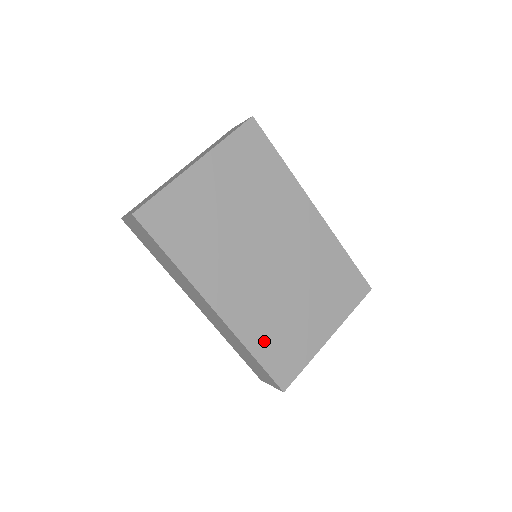
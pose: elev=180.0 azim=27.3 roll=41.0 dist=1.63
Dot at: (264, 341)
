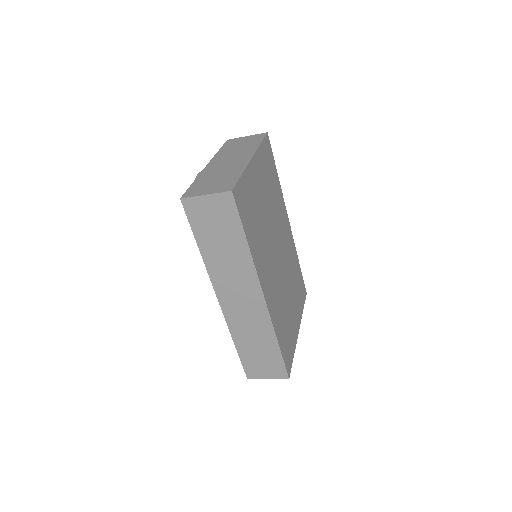
Dot at: (281, 330)
